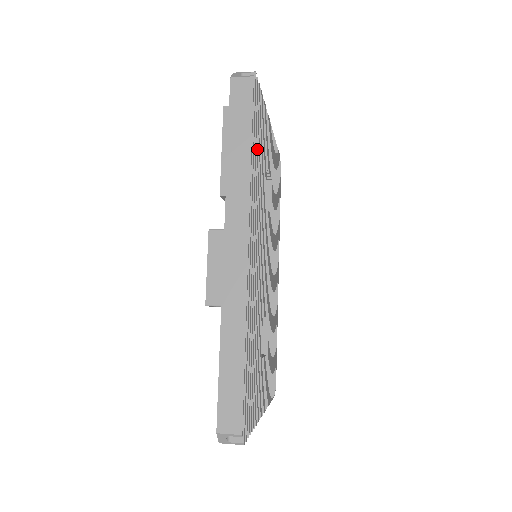
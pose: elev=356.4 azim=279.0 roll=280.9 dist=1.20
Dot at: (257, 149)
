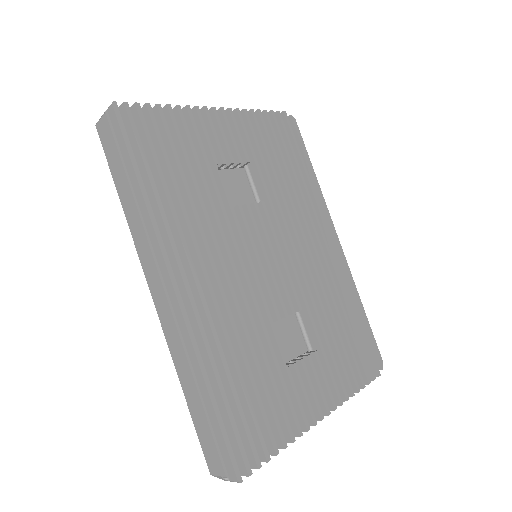
Dot at: (159, 173)
